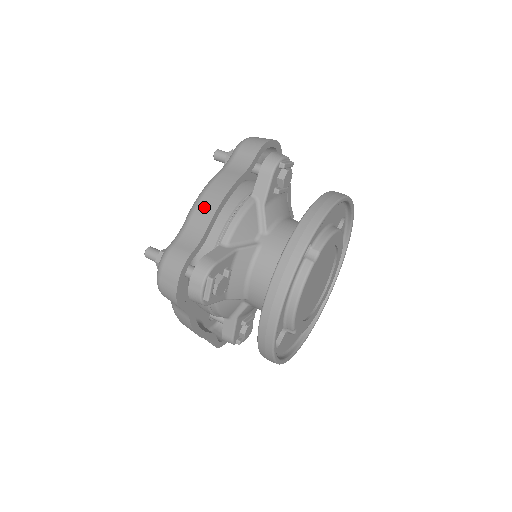
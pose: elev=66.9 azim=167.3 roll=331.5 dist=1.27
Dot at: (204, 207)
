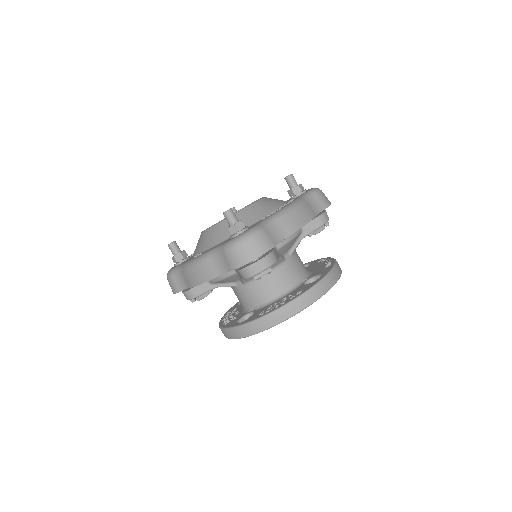
Dot at: (293, 220)
